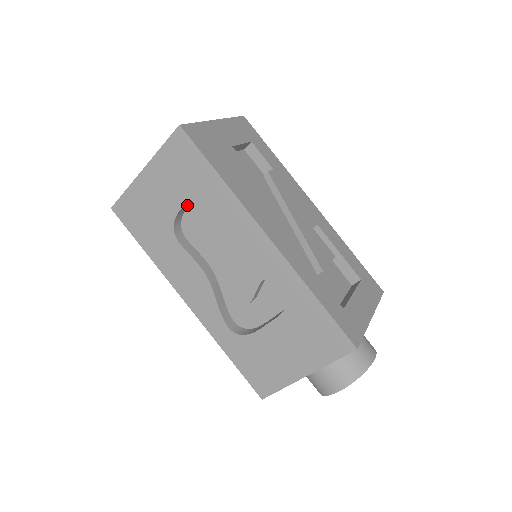
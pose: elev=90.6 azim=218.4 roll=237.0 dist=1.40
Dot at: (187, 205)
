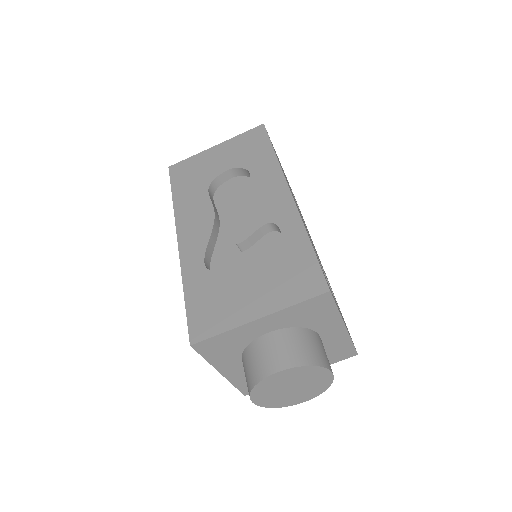
Dot at: (233, 173)
